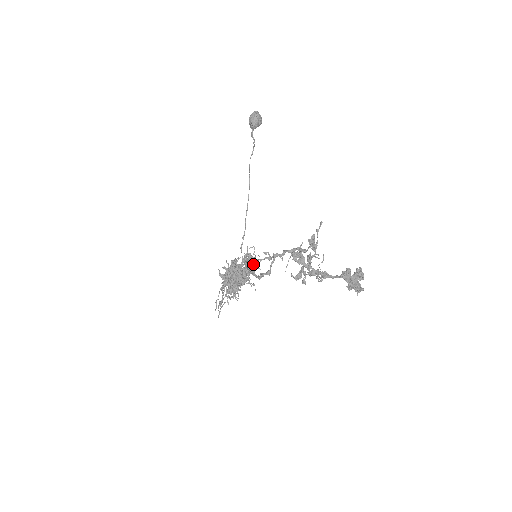
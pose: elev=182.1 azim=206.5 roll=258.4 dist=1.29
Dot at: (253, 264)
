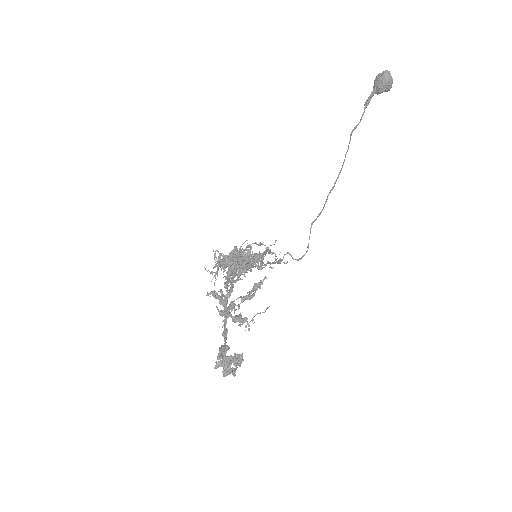
Dot at: (257, 260)
